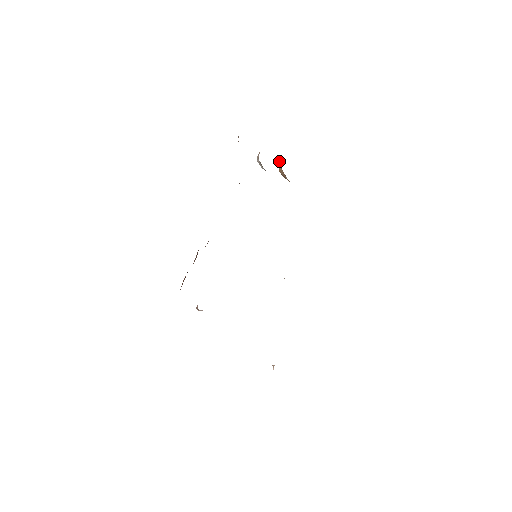
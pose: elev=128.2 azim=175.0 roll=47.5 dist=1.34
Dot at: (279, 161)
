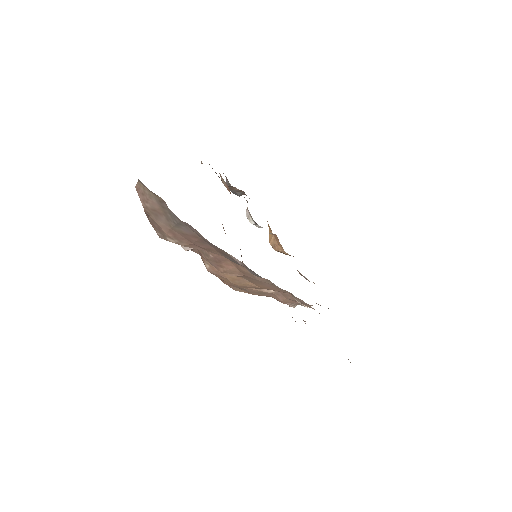
Dot at: occluded
